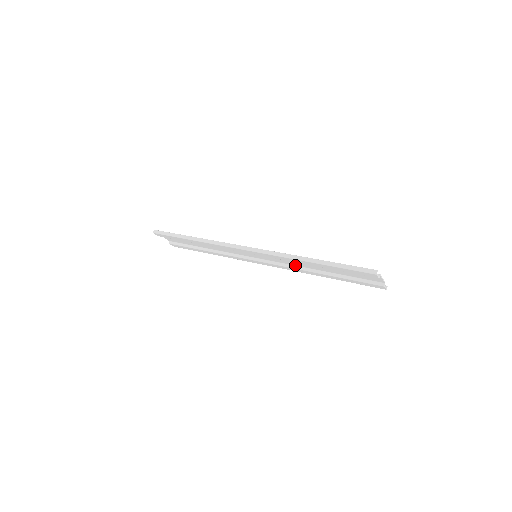
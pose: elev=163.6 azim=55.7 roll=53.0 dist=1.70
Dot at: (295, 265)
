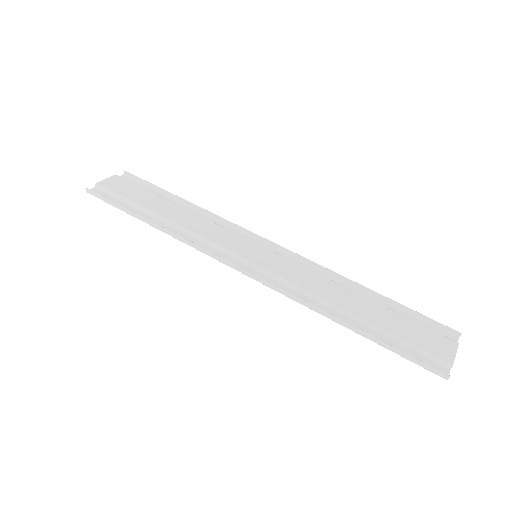
Dot at: (318, 277)
